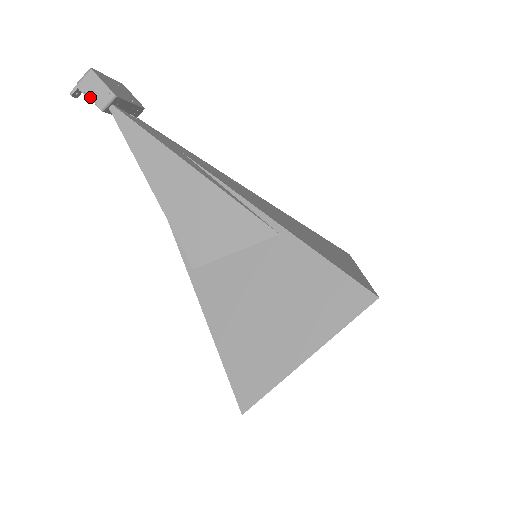
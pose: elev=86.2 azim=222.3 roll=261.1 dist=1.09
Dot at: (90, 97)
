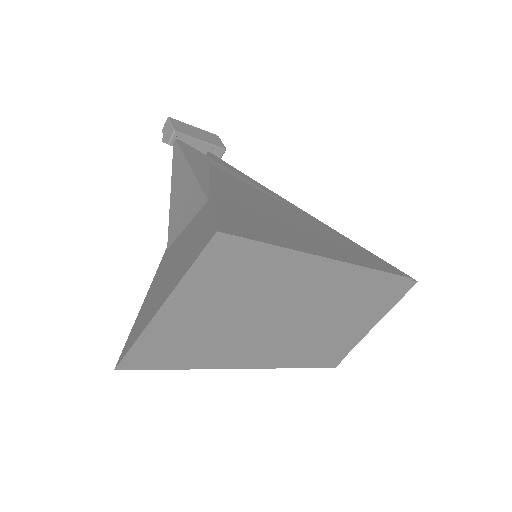
Dot at: (165, 137)
